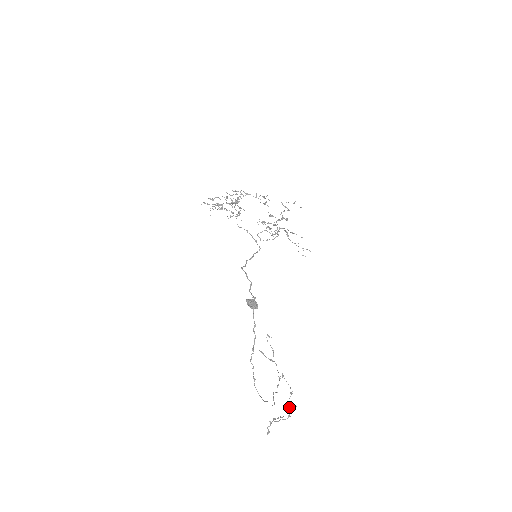
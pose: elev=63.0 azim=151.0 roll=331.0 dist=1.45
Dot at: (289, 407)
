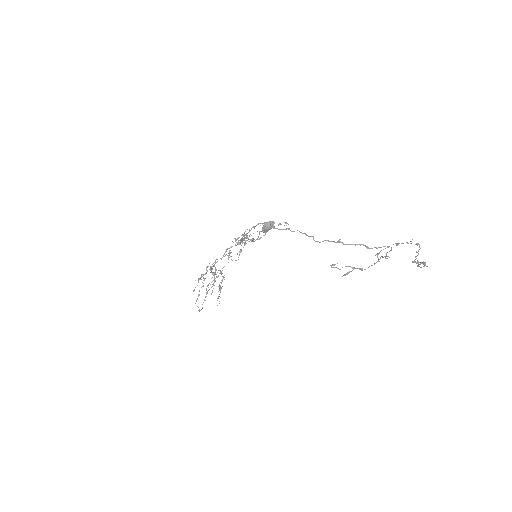
Dot at: occluded
